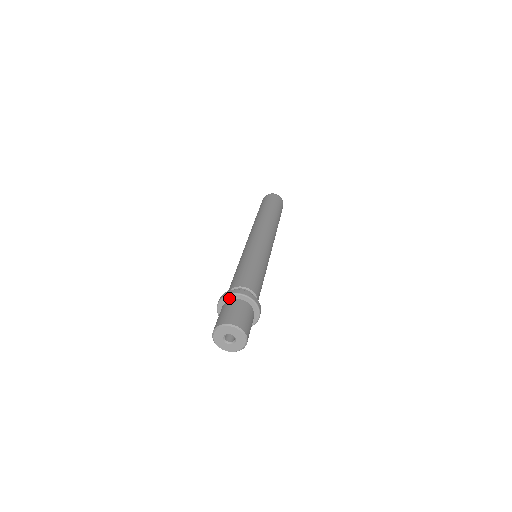
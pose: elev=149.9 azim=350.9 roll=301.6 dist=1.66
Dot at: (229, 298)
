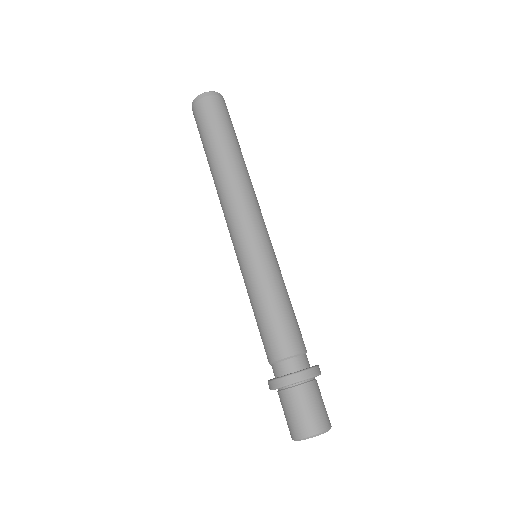
Dot at: (293, 384)
